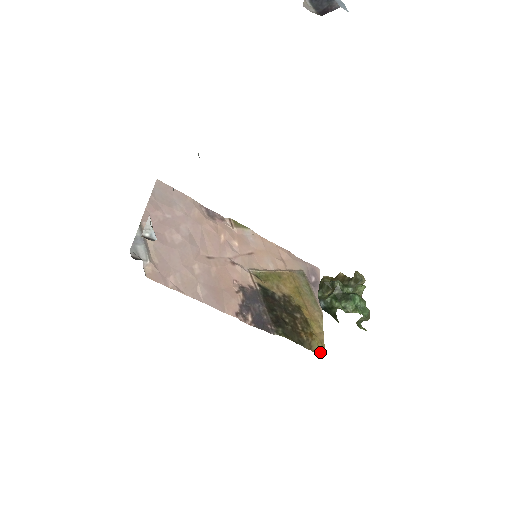
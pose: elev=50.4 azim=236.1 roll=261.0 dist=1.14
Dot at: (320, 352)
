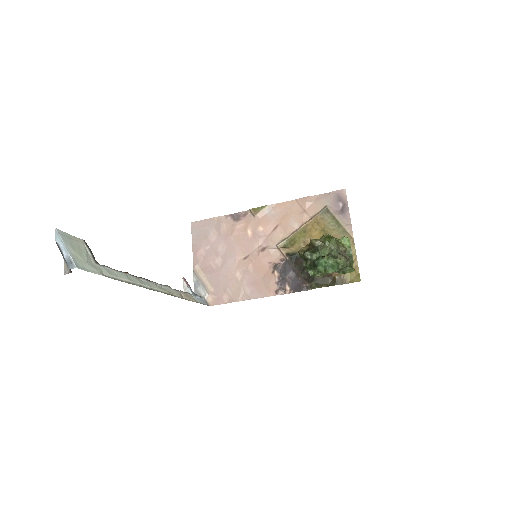
Dot at: (355, 280)
